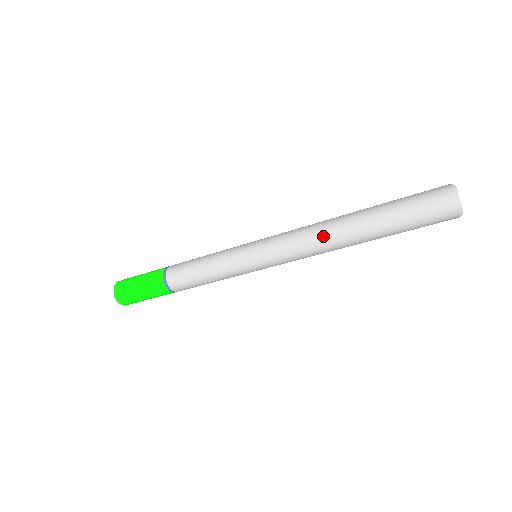
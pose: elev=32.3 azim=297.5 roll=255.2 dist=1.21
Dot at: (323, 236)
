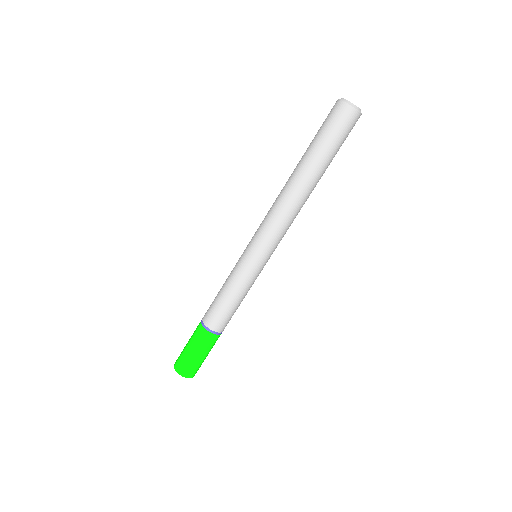
Dot at: (280, 193)
